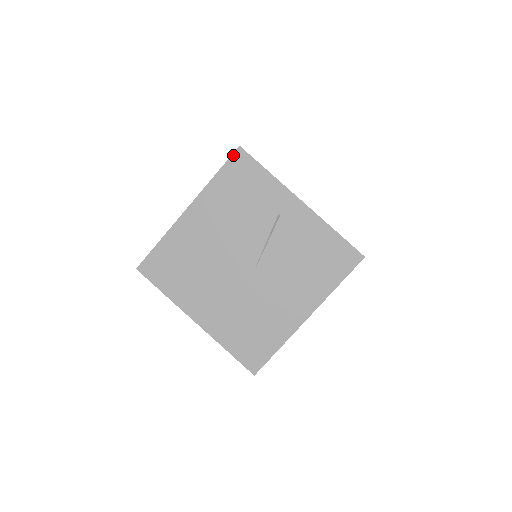
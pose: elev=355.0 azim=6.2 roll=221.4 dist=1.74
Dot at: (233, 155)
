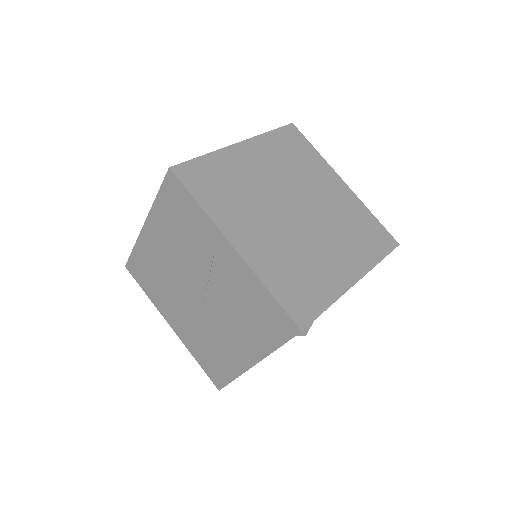
Dot at: (166, 177)
